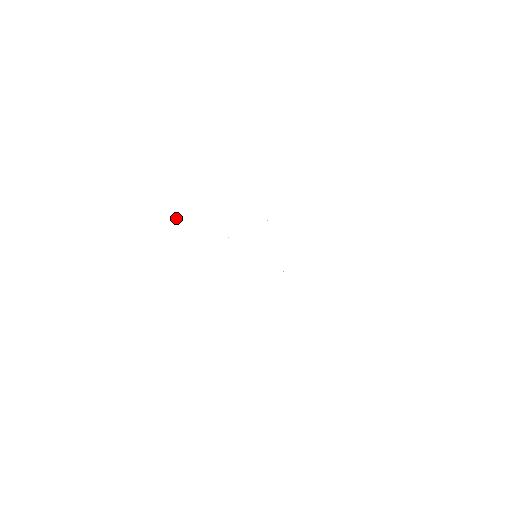
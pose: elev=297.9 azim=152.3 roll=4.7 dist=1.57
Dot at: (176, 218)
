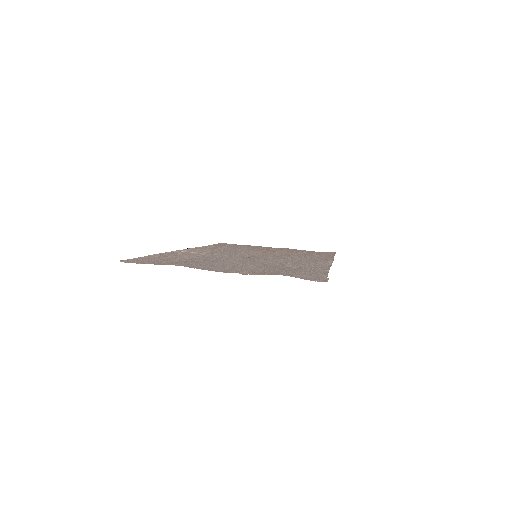
Dot at: (129, 262)
